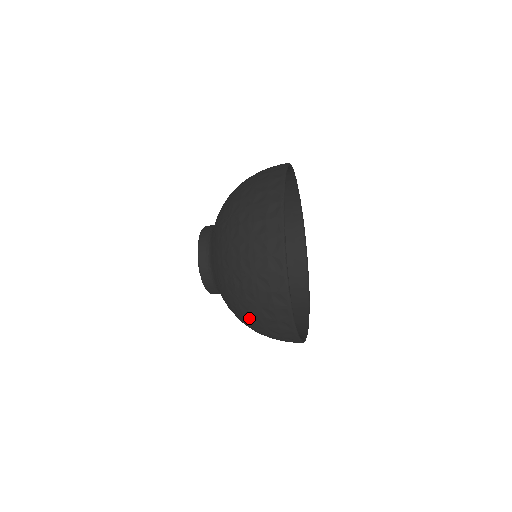
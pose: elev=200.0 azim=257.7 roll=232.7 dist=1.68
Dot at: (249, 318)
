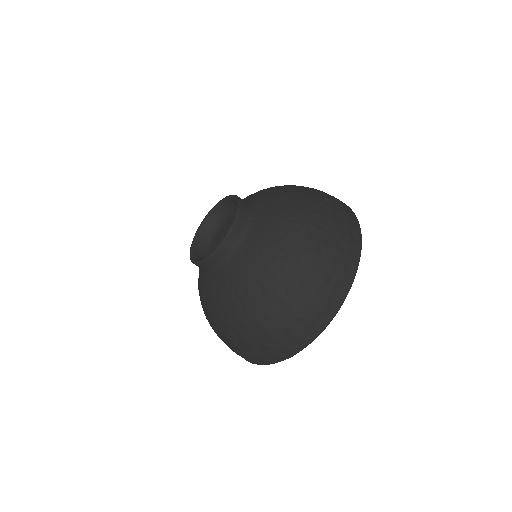
Dot at: (254, 325)
